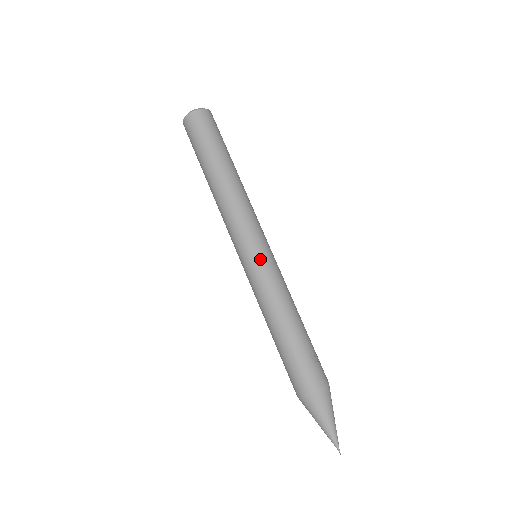
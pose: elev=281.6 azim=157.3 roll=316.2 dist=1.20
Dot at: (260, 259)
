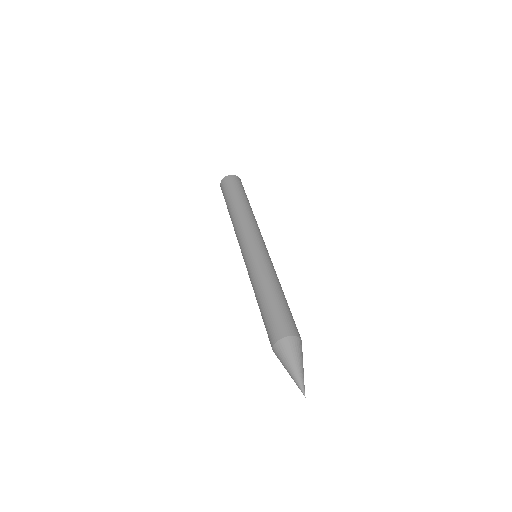
Dot at: (267, 252)
